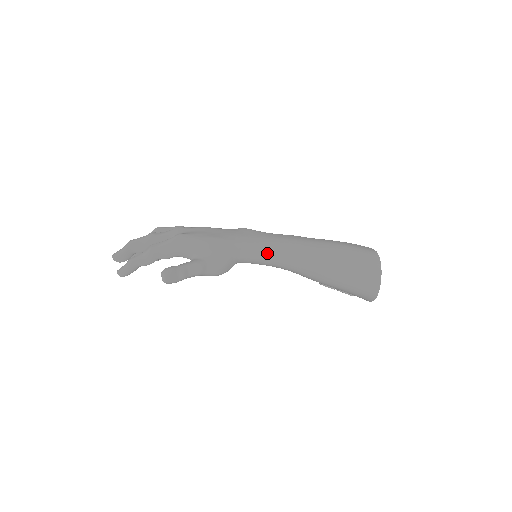
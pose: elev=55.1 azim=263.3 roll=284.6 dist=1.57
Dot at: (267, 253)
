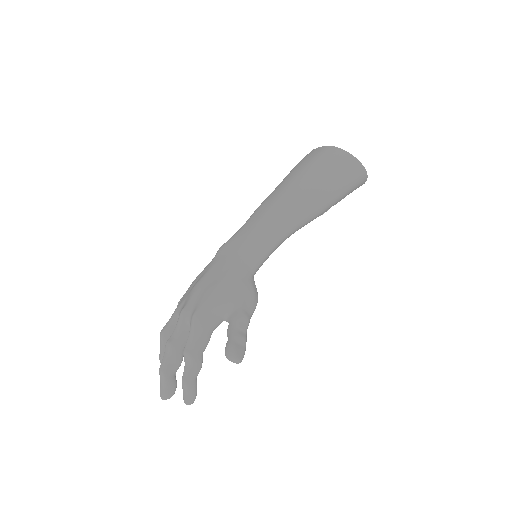
Dot at: (266, 244)
